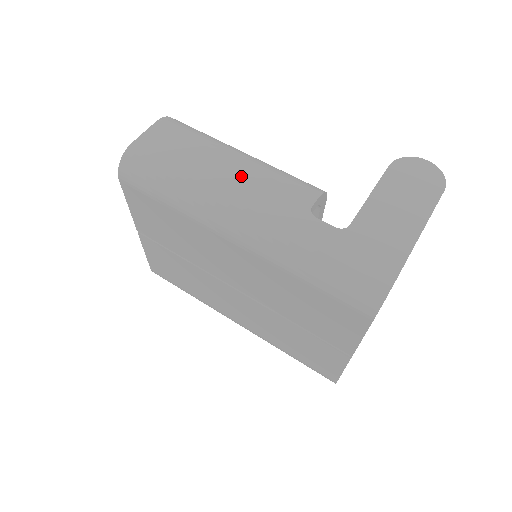
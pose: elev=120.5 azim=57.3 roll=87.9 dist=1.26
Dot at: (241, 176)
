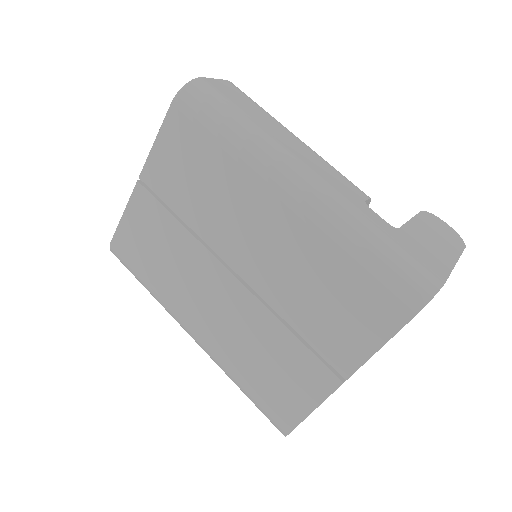
Dot at: (303, 150)
